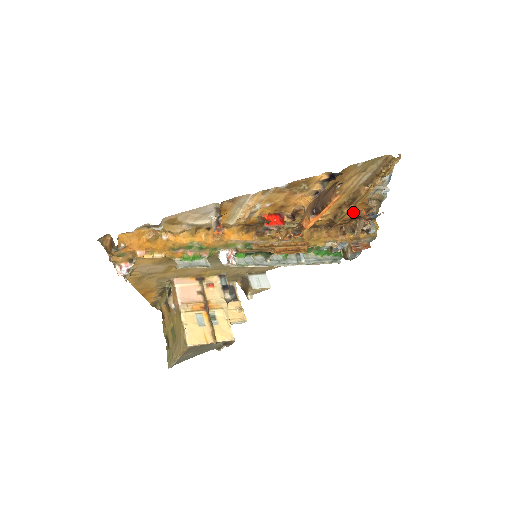
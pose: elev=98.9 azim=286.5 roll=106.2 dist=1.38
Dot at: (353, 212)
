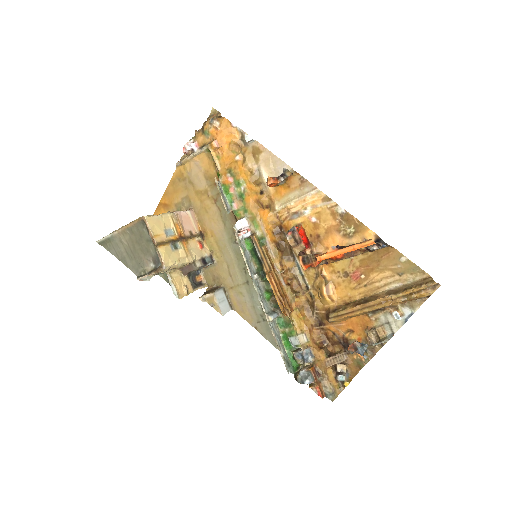
Dot at: (349, 332)
